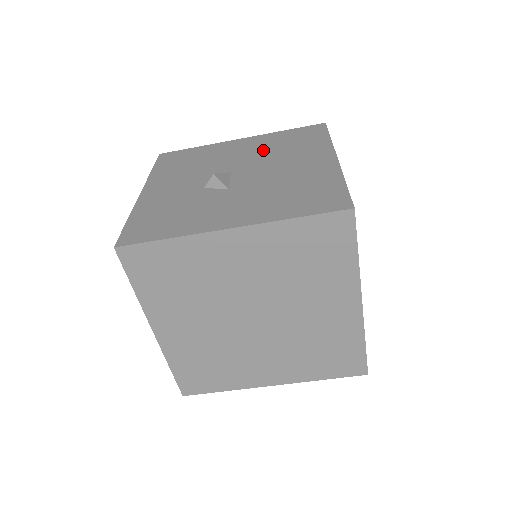
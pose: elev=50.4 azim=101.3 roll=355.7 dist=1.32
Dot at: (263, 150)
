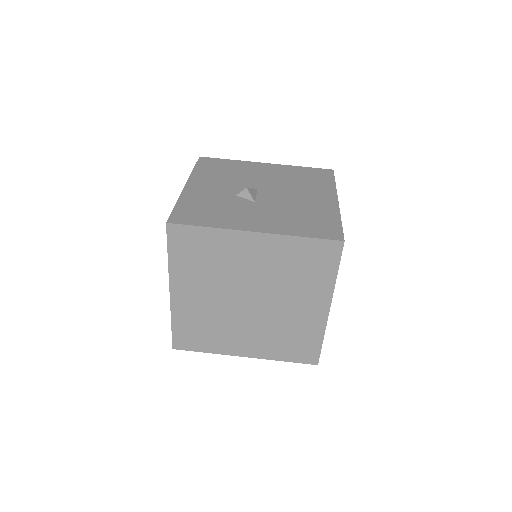
Dot at: (283, 178)
